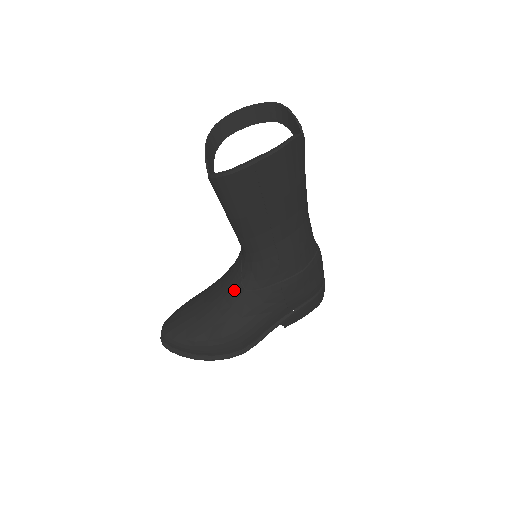
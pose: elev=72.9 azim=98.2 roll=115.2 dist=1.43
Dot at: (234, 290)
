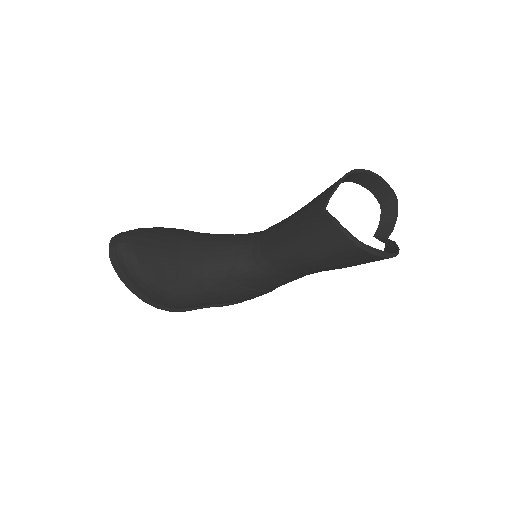
Dot at: (219, 268)
